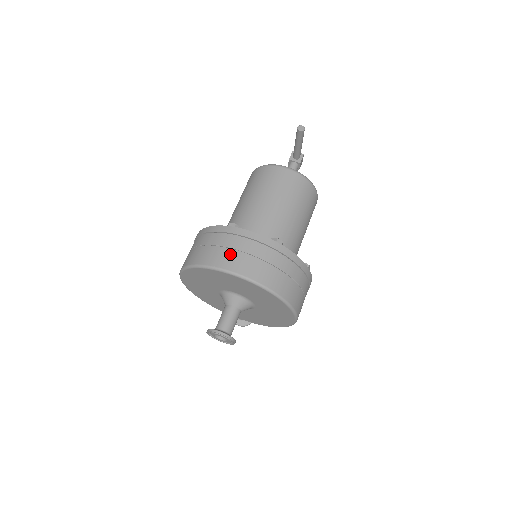
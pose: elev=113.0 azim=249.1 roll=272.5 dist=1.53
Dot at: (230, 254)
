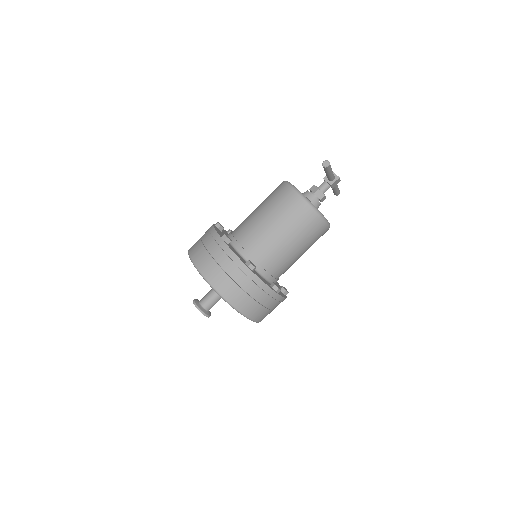
Dot at: (210, 262)
